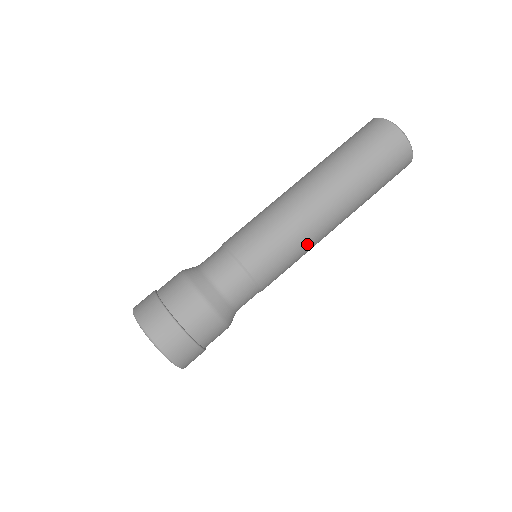
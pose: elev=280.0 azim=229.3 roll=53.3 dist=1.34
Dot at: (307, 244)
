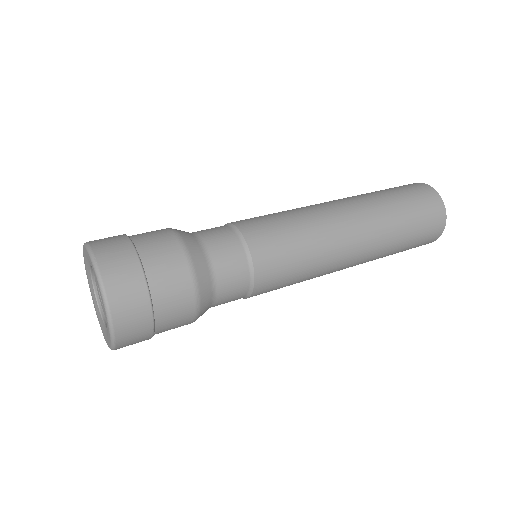
Dot at: (318, 272)
